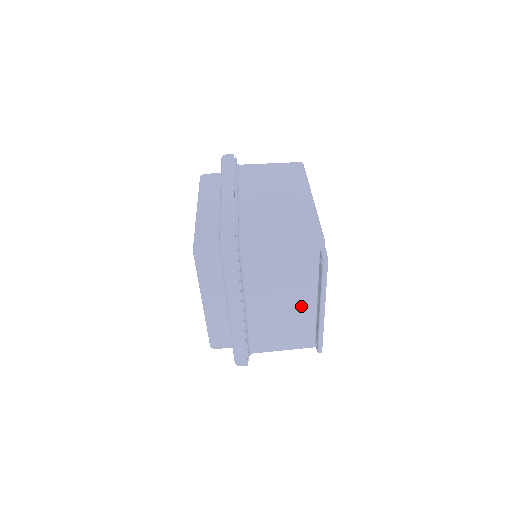
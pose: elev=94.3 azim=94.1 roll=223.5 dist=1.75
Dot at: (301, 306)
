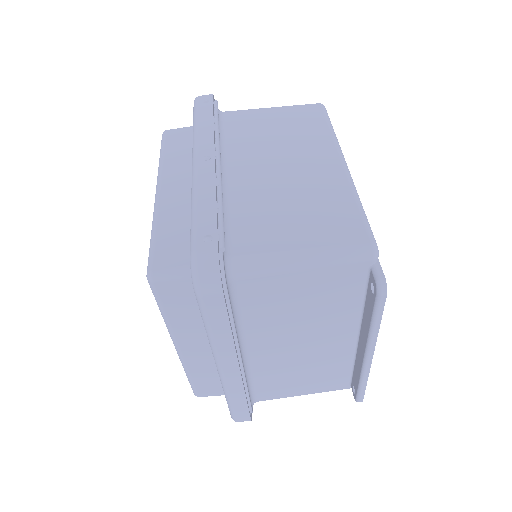
Dot at: (332, 344)
